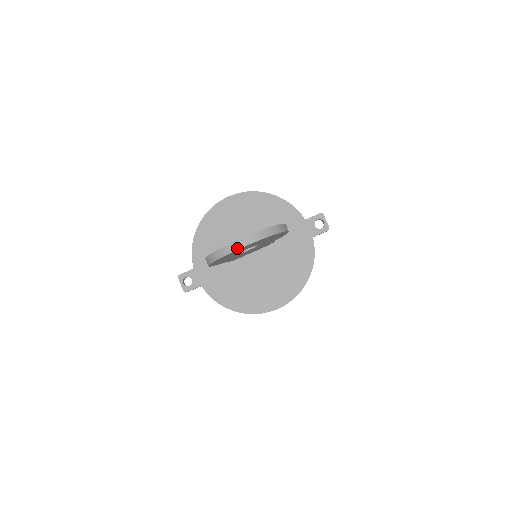
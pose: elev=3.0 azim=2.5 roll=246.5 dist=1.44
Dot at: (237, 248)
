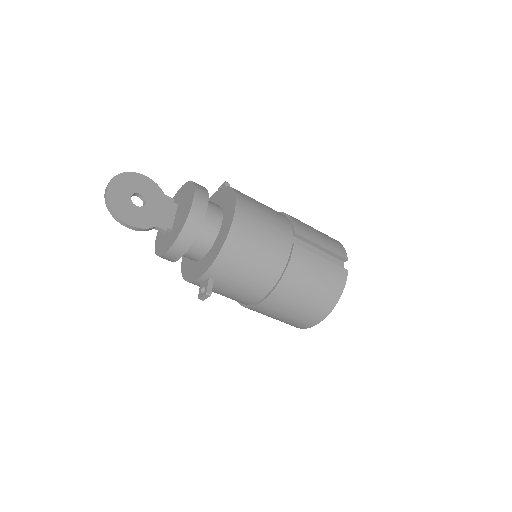
Dot at: (106, 191)
